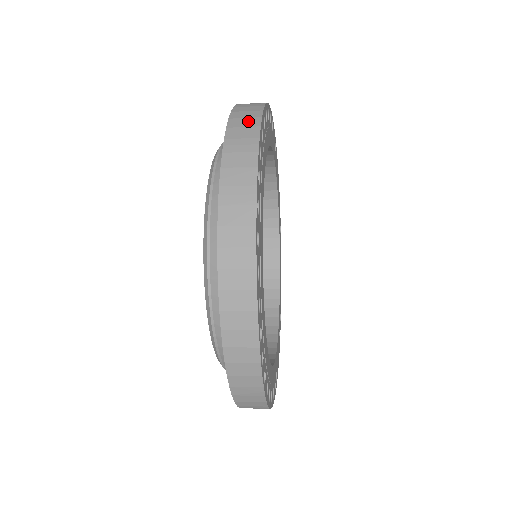
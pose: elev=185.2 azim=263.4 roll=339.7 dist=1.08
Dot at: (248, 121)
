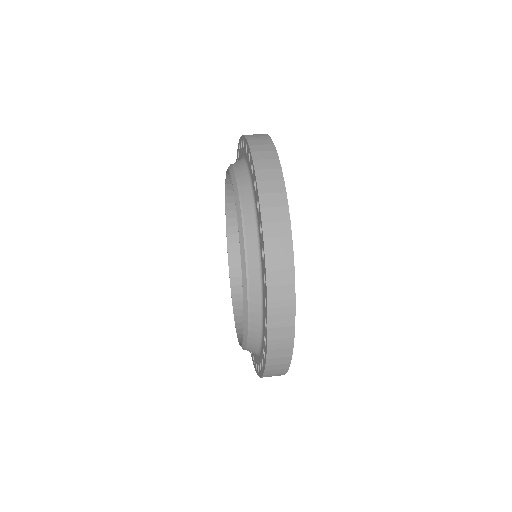
Dot at: (284, 276)
